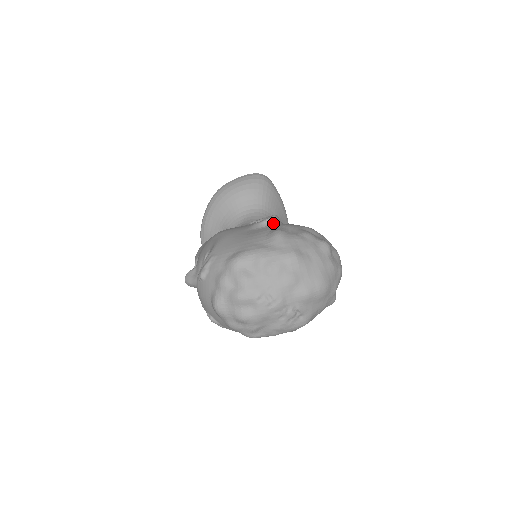
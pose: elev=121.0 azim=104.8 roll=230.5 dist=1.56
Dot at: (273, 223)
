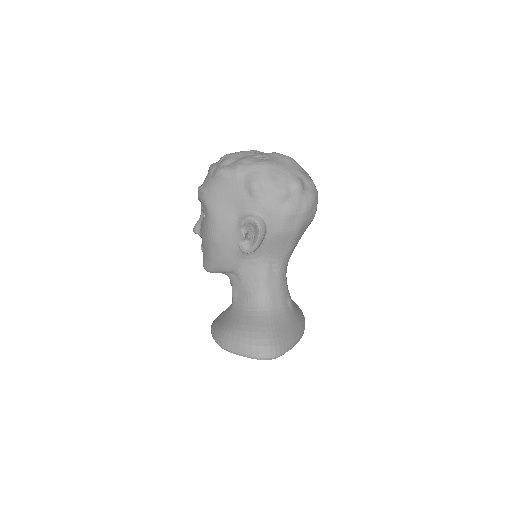
Dot at: occluded
